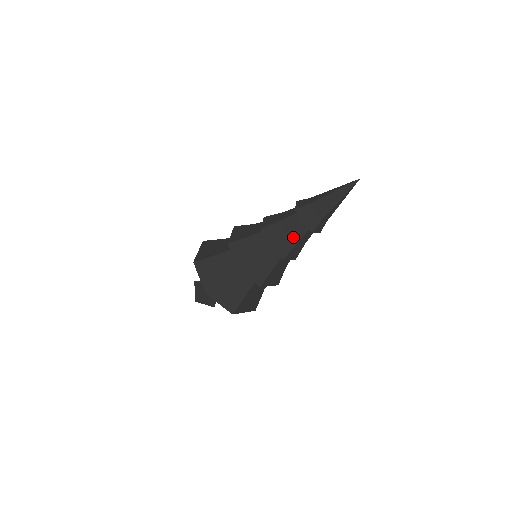
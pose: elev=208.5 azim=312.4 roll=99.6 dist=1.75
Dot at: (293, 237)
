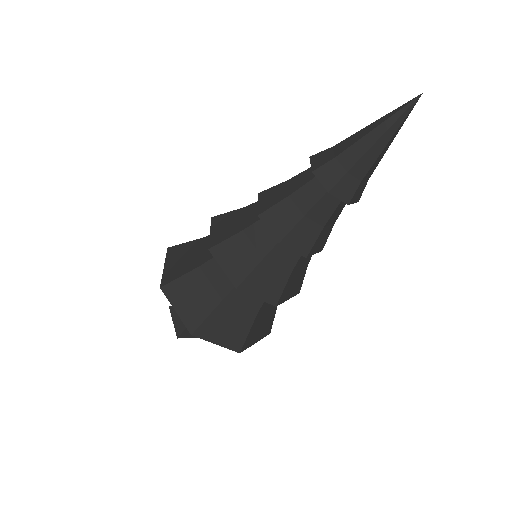
Dot at: (316, 219)
